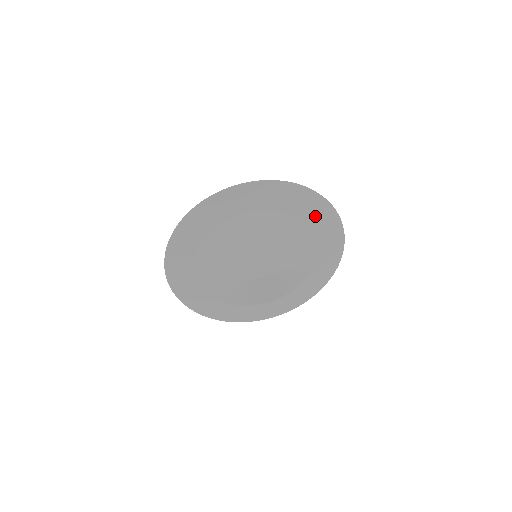
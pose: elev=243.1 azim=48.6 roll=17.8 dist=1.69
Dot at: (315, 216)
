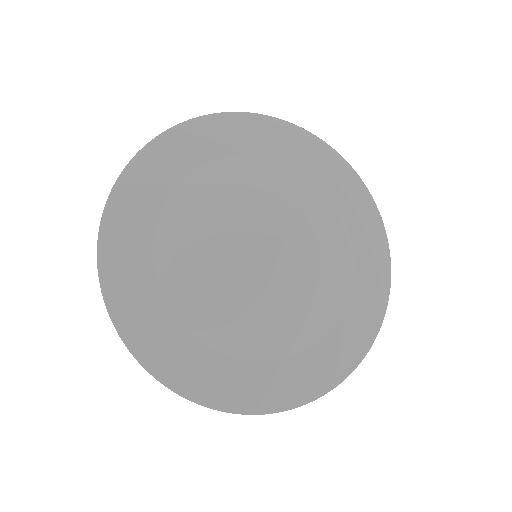
Dot at: (341, 189)
